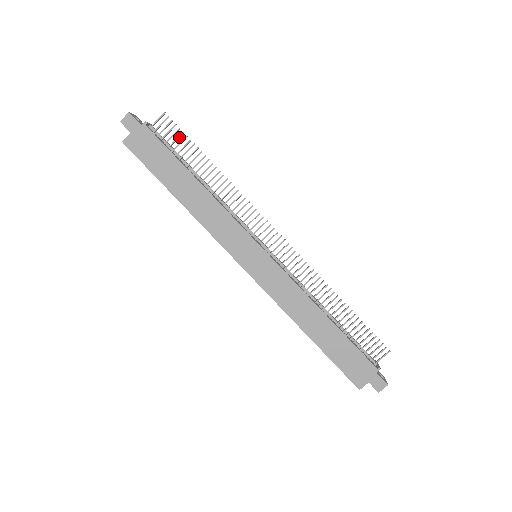
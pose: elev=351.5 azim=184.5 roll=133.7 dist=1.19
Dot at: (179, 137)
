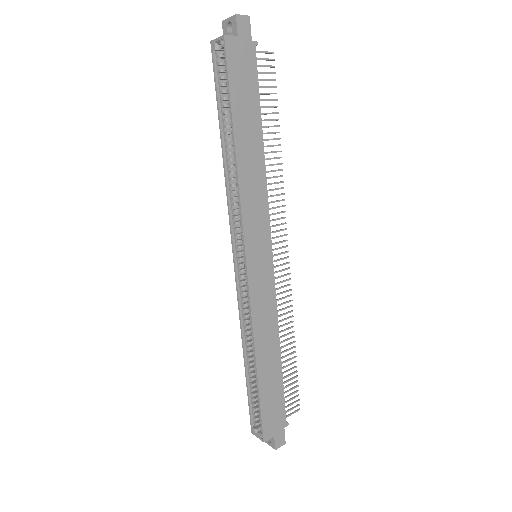
Dot at: (270, 87)
